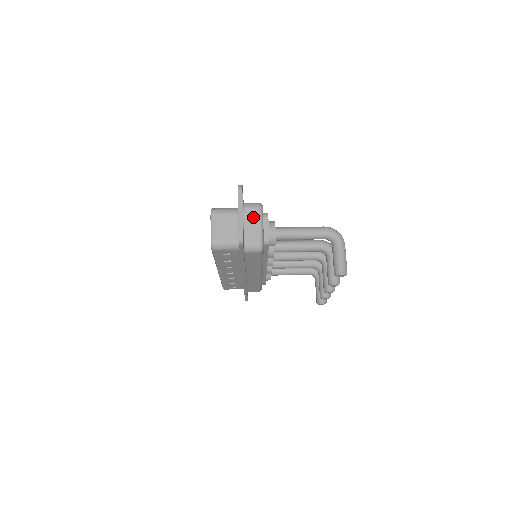
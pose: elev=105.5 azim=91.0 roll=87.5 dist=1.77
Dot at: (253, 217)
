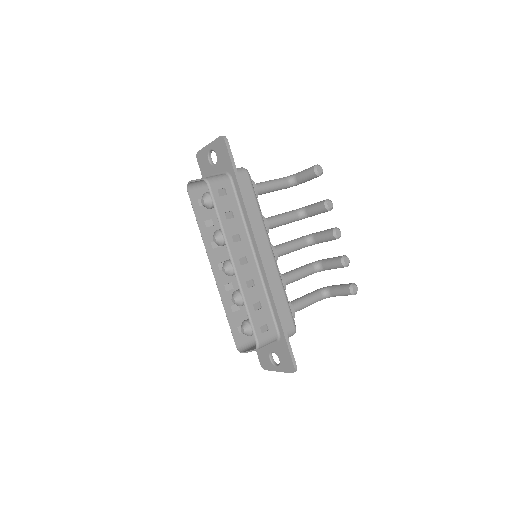
Dot at: occluded
